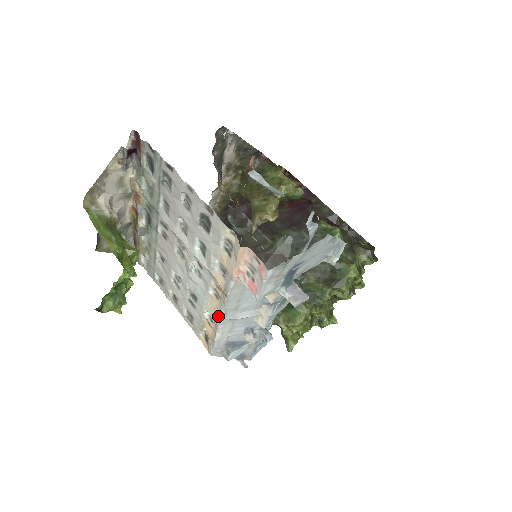
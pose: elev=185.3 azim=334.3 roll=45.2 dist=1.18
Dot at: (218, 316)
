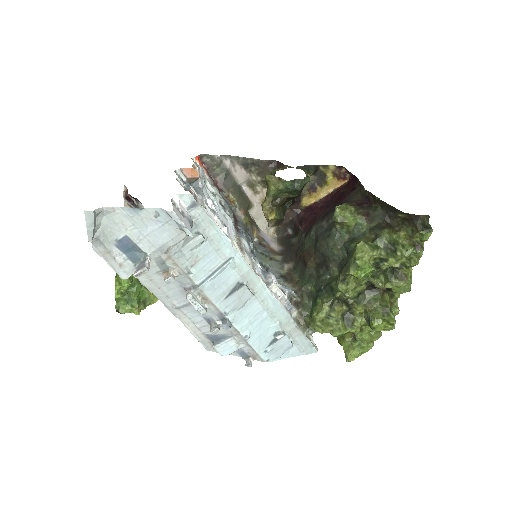
Dot at: (167, 306)
